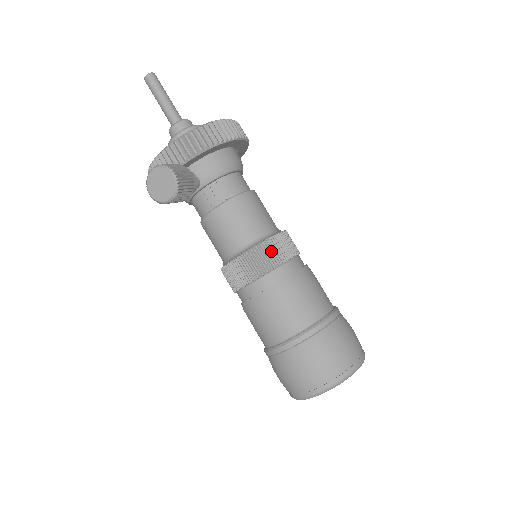
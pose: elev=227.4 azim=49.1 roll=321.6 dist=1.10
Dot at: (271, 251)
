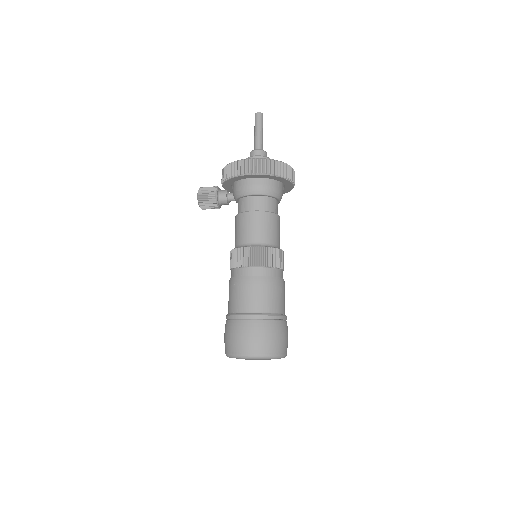
Dot at: (235, 257)
